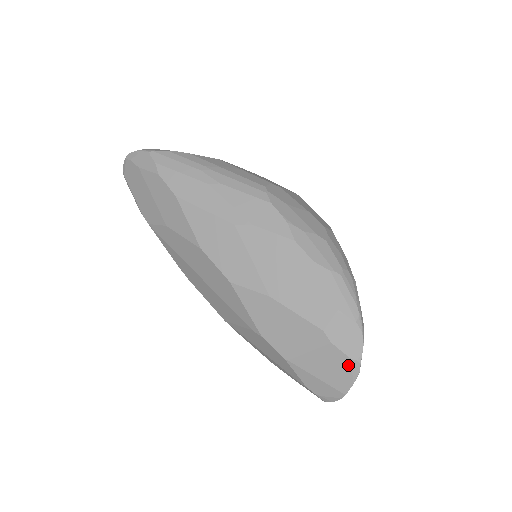
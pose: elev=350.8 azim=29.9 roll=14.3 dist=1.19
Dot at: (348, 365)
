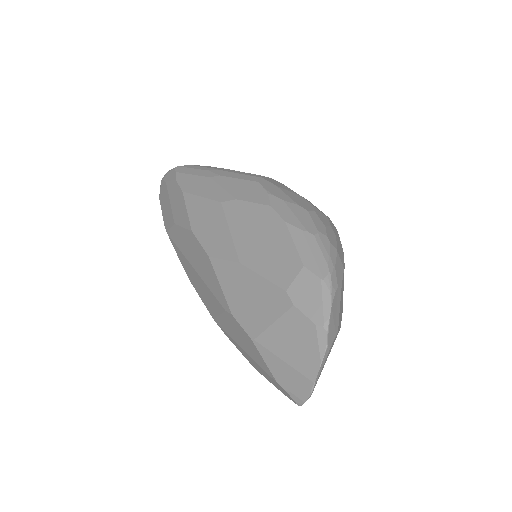
Dot at: (313, 335)
